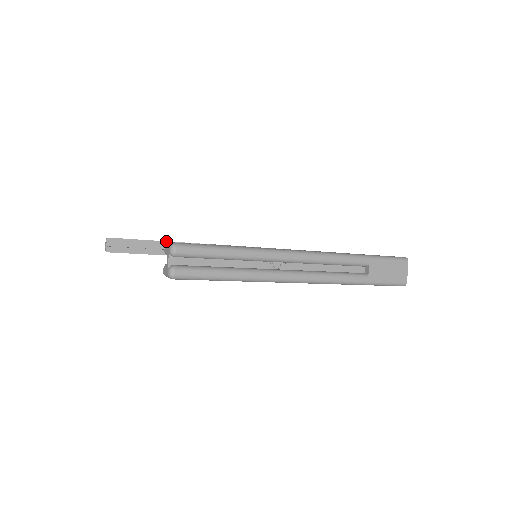
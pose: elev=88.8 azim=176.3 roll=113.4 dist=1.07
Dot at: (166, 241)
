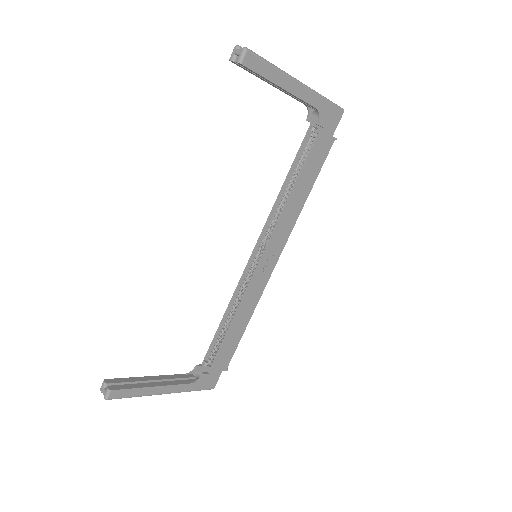
Dot at: (161, 375)
